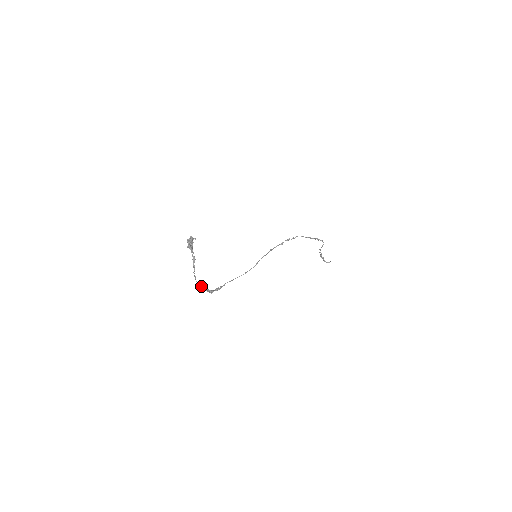
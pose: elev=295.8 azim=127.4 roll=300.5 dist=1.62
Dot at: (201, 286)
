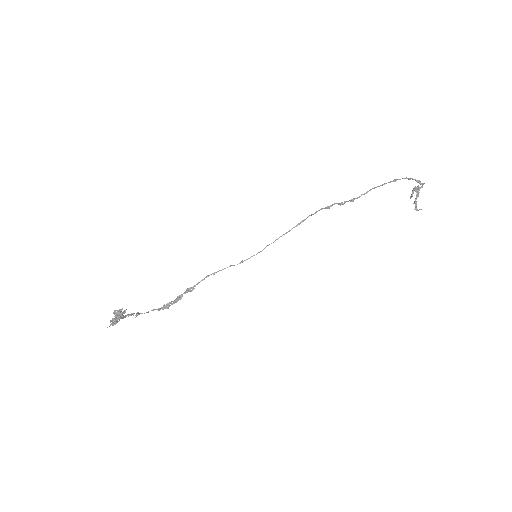
Dot at: (155, 309)
